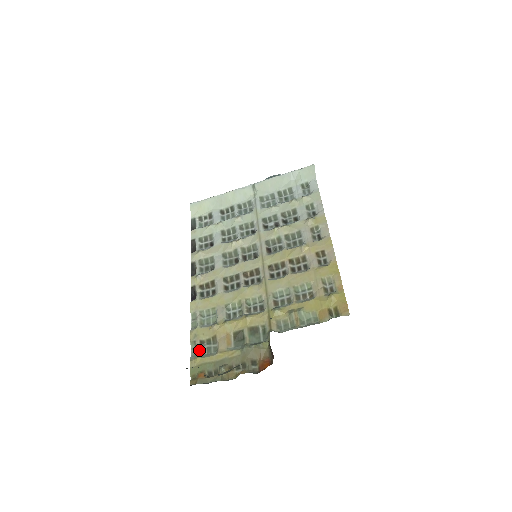
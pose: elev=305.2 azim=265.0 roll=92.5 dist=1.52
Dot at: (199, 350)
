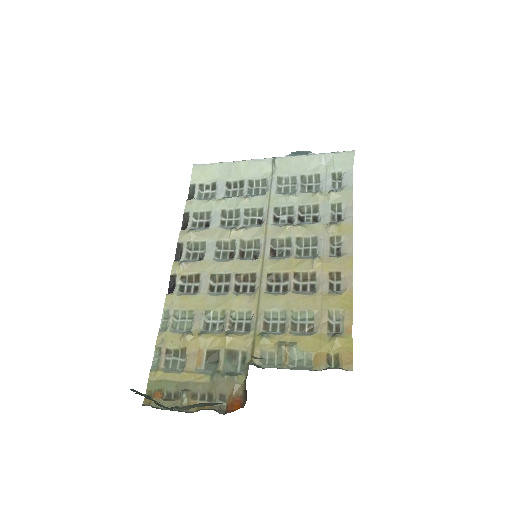
Dot at: (163, 361)
